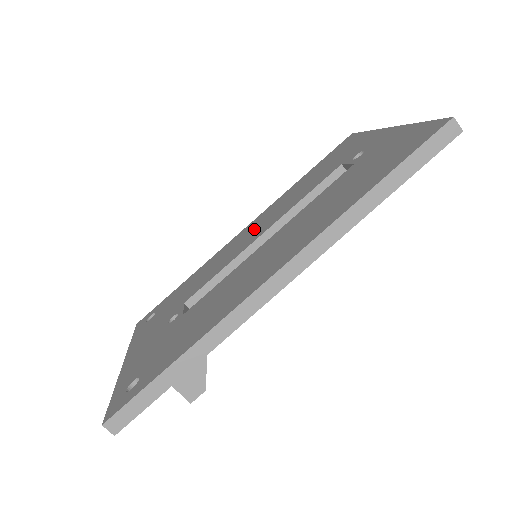
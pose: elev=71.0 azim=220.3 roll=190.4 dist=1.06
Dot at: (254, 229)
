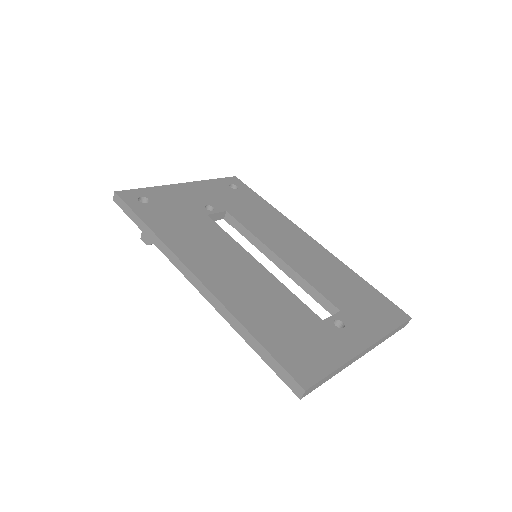
Dot at: (298, 248)
